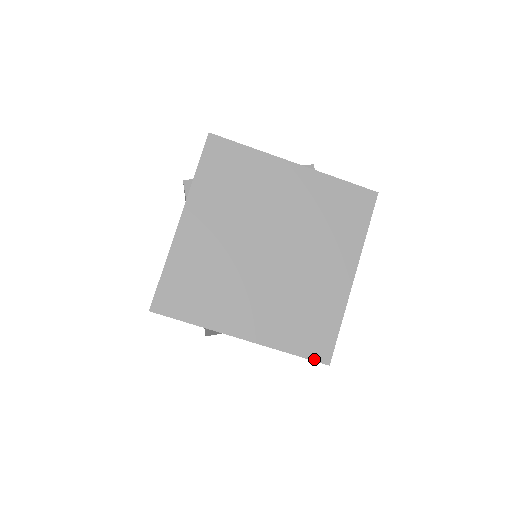
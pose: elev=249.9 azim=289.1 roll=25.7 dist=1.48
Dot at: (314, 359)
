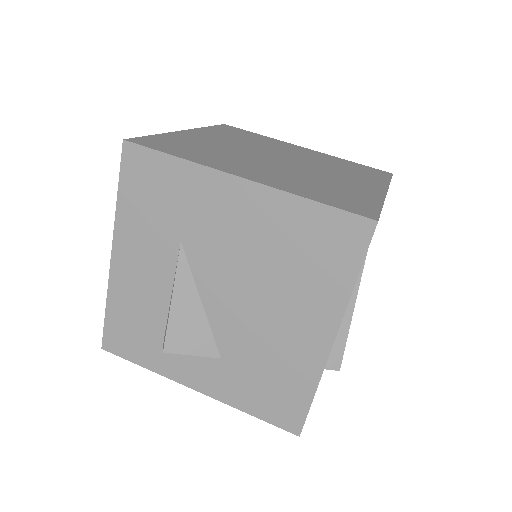
Dot at: (352, 212)
